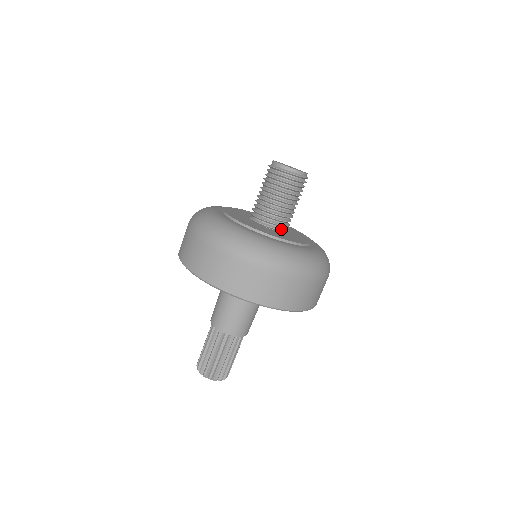
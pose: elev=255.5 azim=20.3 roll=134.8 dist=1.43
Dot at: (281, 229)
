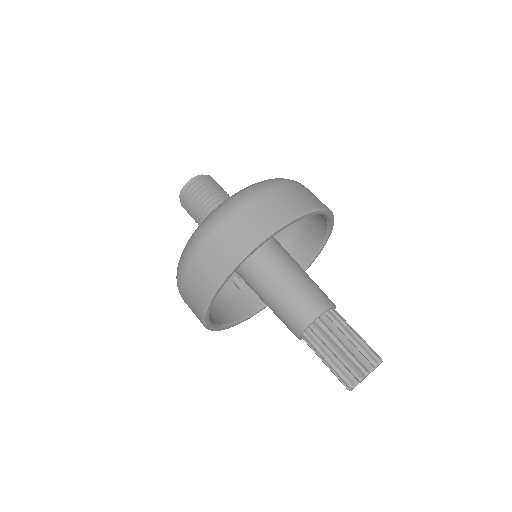
Dot at: occluded
